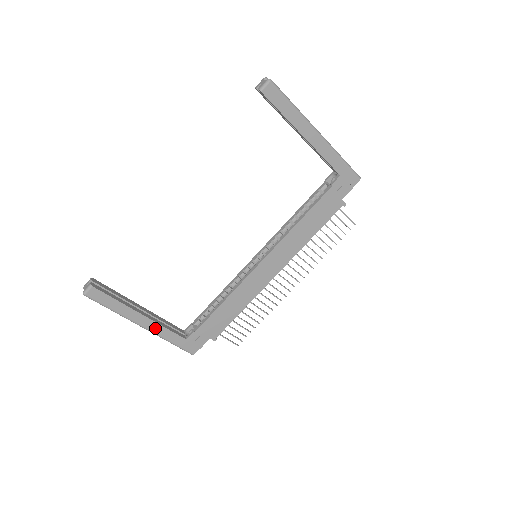
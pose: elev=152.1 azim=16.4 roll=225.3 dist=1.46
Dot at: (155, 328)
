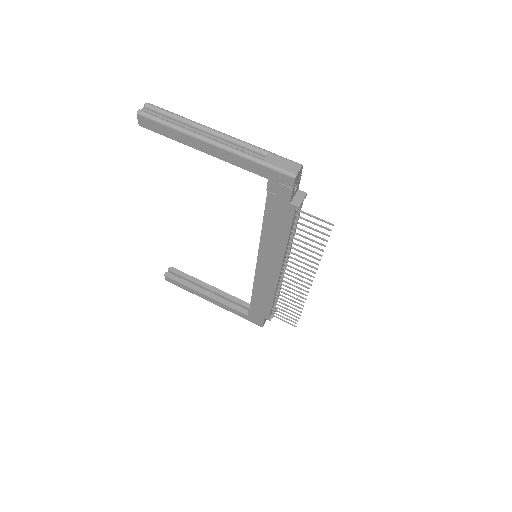
Dot at: (221, 305)
